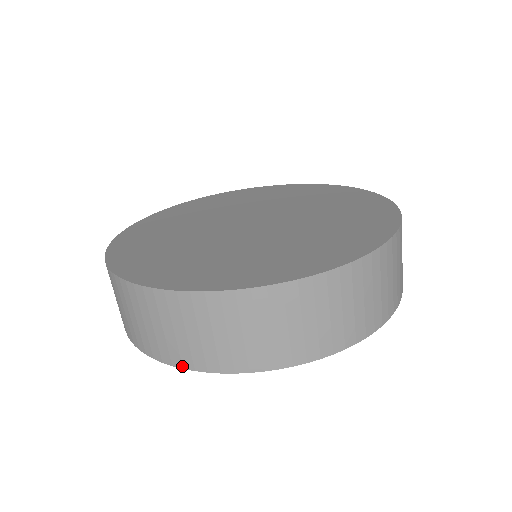
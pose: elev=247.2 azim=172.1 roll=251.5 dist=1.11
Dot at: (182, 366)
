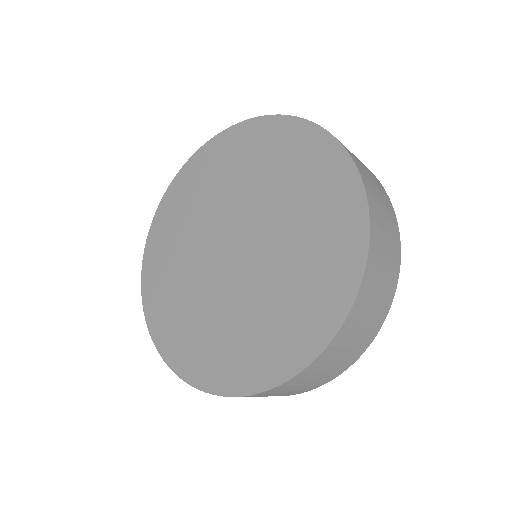
Dot at: occluded
